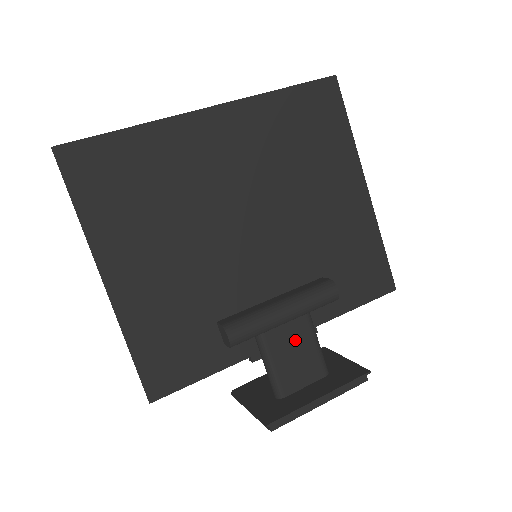
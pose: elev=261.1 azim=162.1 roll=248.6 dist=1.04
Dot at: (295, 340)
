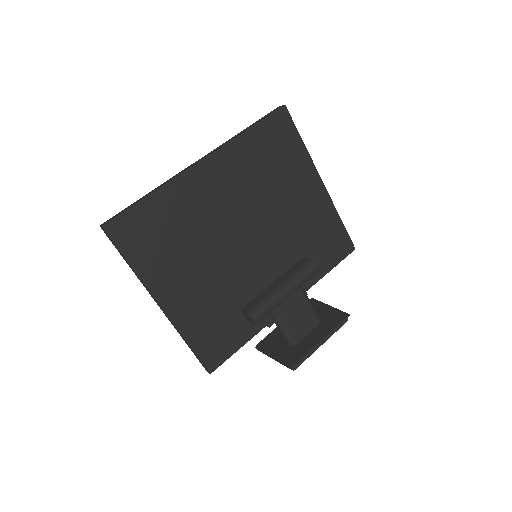
Dot at: (295, 306)
